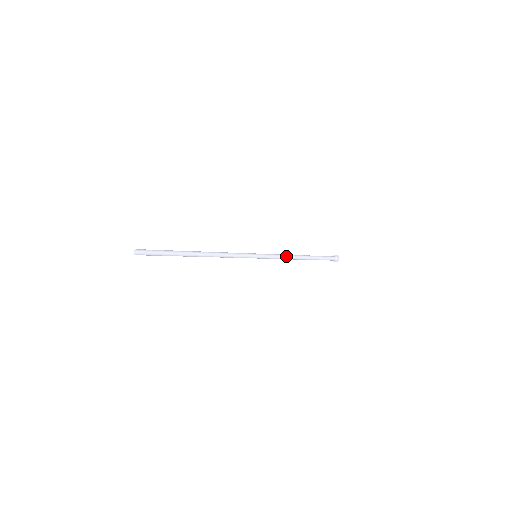
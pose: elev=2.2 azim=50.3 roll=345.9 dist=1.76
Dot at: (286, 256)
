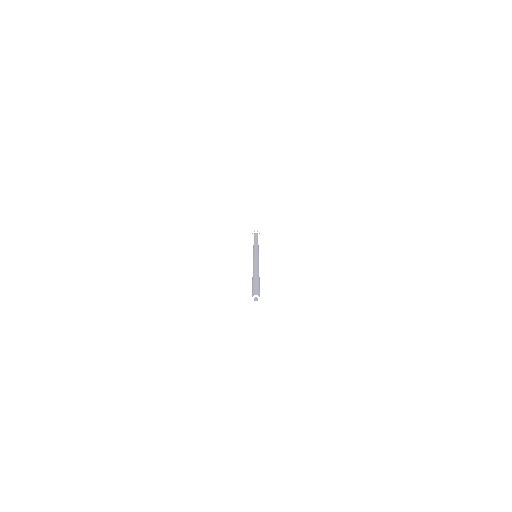
Dot at: occluded
